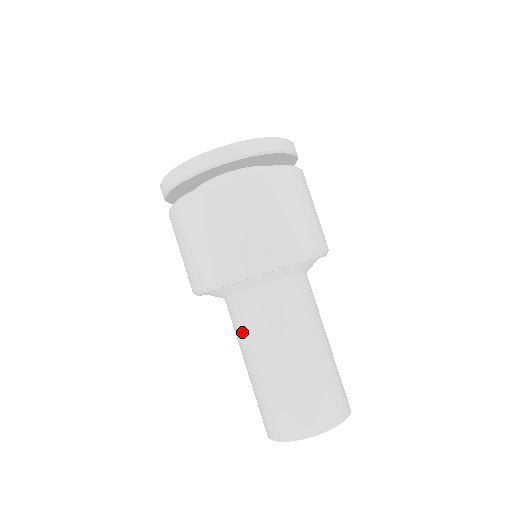
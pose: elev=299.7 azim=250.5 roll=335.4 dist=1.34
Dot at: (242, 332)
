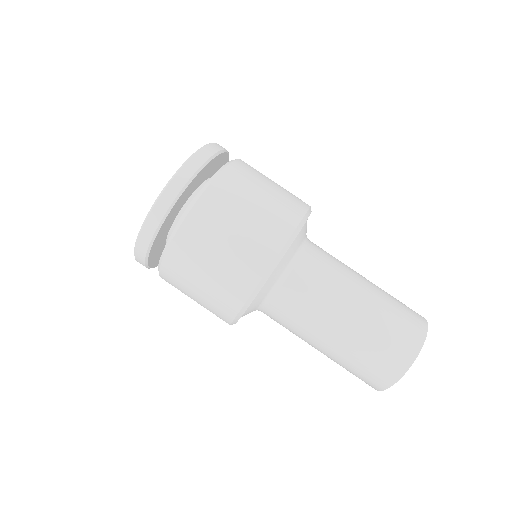
Dot at: (294, 324)
